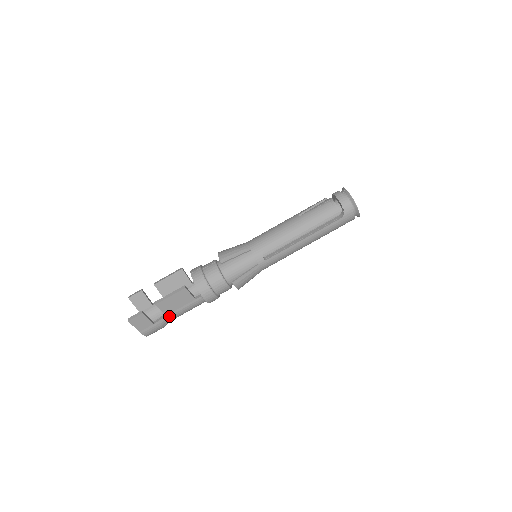
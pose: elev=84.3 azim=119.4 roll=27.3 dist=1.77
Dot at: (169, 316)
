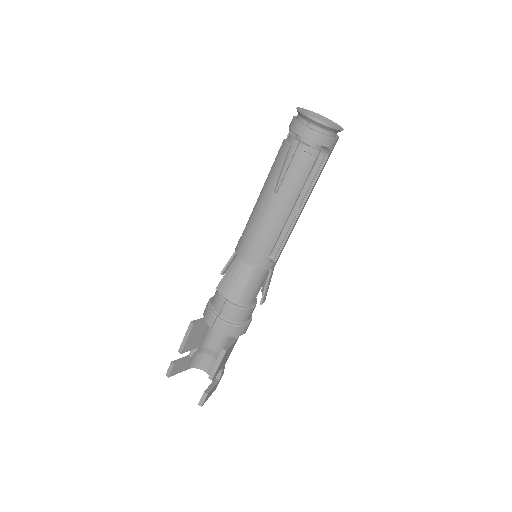
Dot at: (224, 364)
